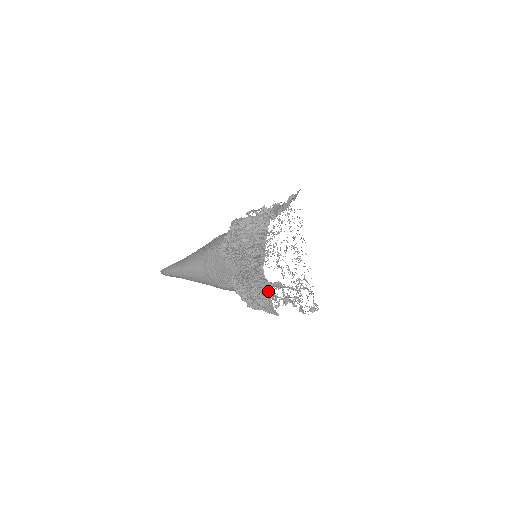
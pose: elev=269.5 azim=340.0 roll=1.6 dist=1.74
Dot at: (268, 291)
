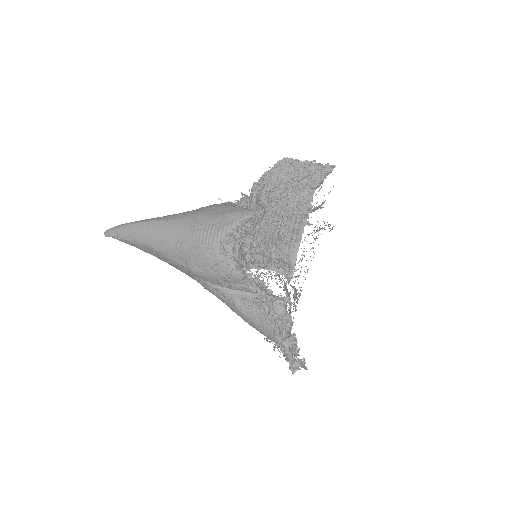
Dot at: (305, 221)
